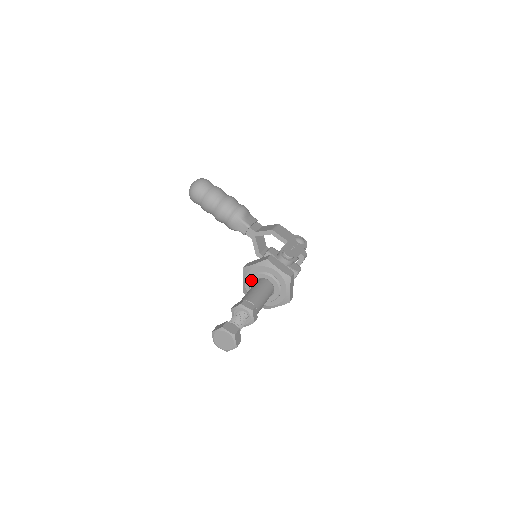
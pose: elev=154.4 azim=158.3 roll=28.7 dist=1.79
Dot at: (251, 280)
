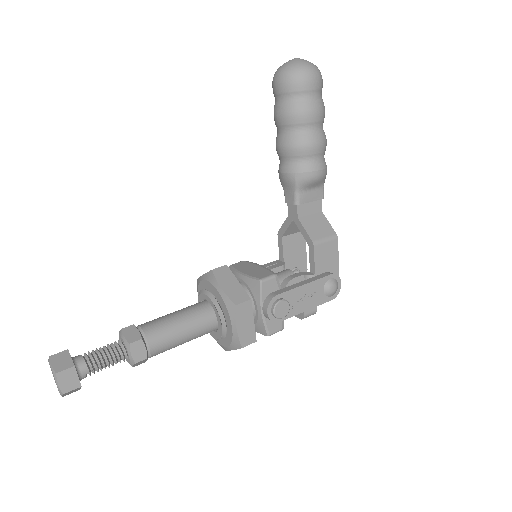
Dot at: (204, 293)
